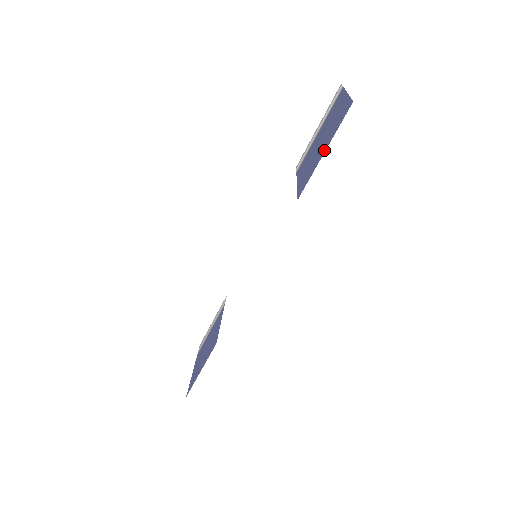
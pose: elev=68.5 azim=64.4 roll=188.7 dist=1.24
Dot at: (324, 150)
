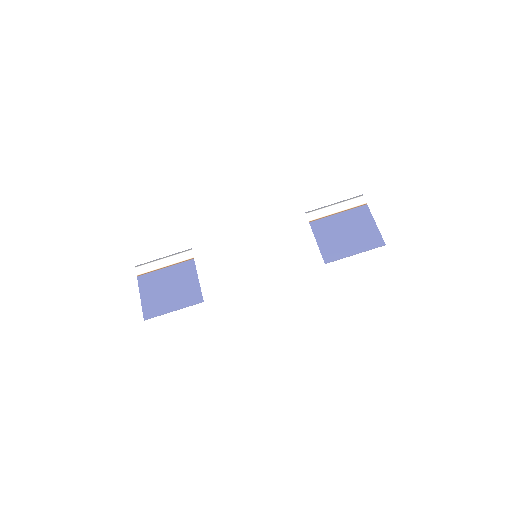
Dot at: (356, 252)
